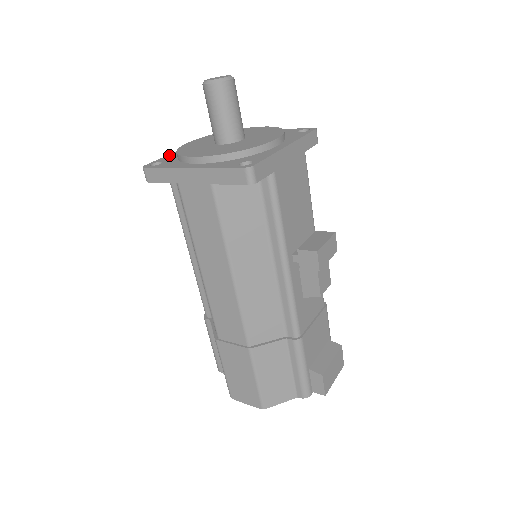
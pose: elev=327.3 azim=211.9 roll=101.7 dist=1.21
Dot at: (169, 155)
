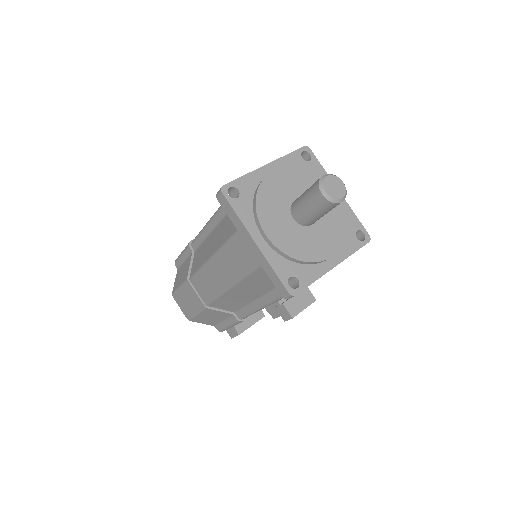
Dot at: (250, 175)
